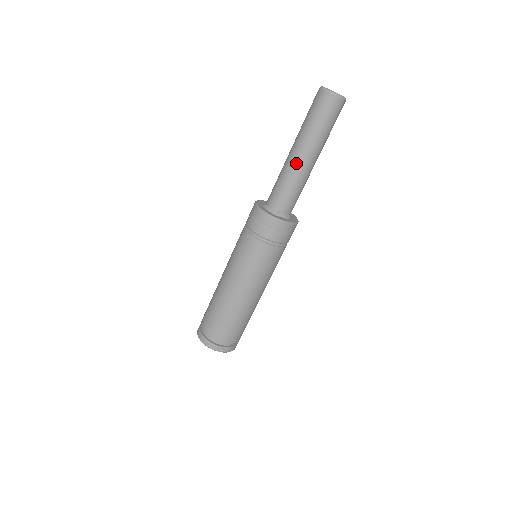
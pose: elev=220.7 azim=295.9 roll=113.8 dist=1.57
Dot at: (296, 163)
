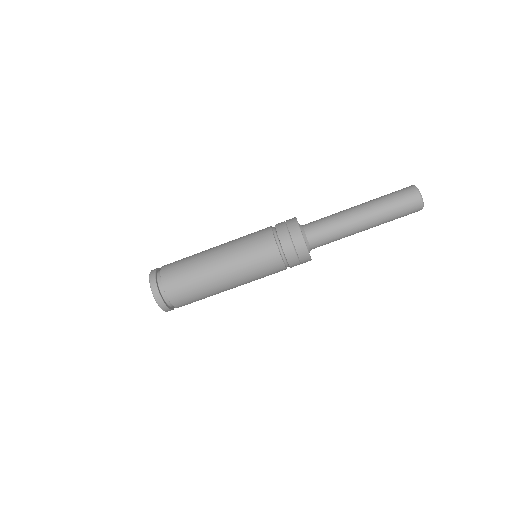
Dot at: (357, 231)
